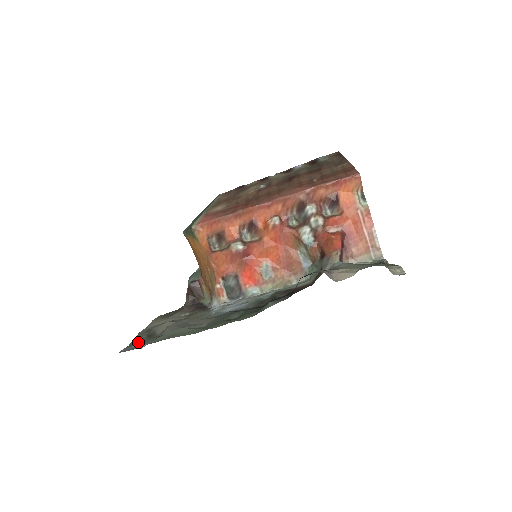
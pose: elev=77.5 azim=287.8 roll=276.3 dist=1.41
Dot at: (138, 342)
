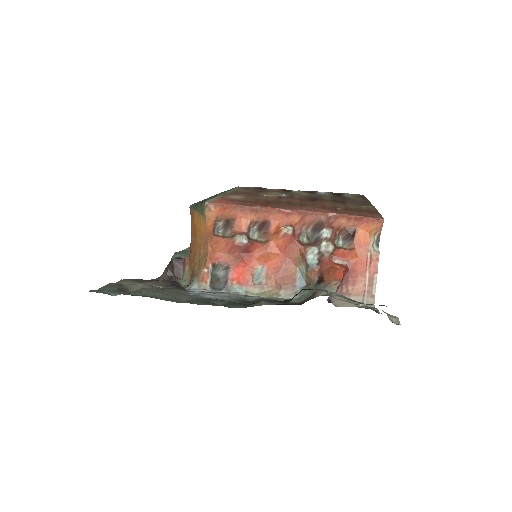
Dot at: (108, 290)
